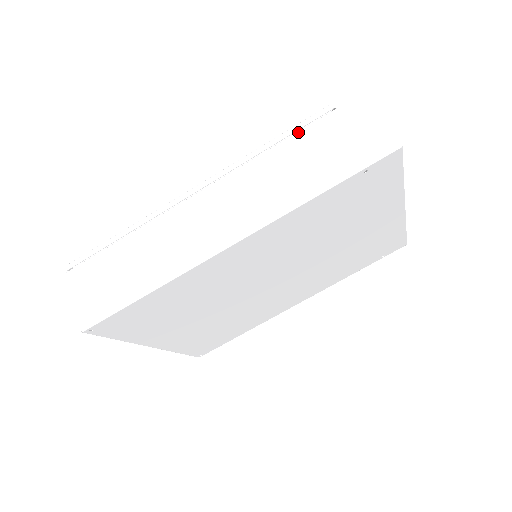
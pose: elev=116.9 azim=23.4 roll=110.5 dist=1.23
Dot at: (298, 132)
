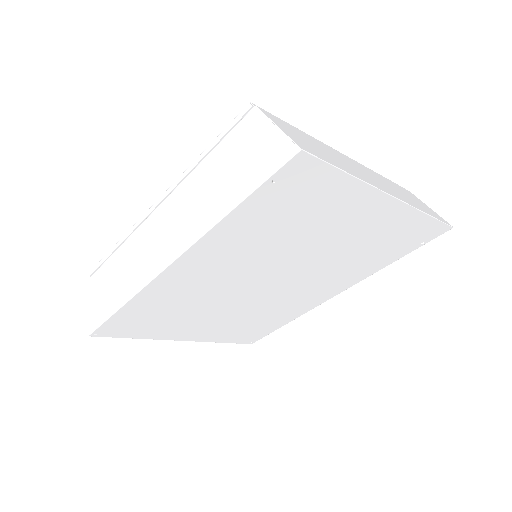
Dot at: (222, 140)
